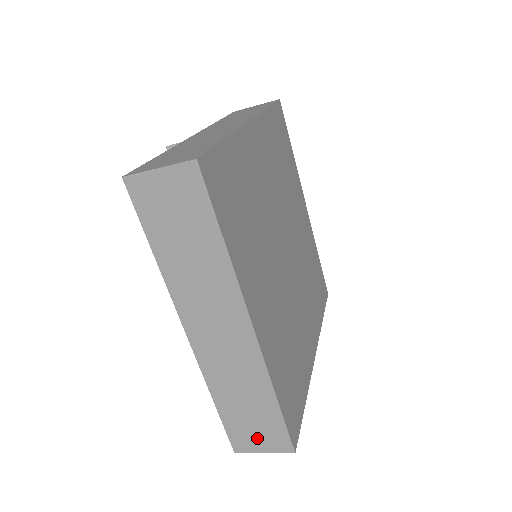
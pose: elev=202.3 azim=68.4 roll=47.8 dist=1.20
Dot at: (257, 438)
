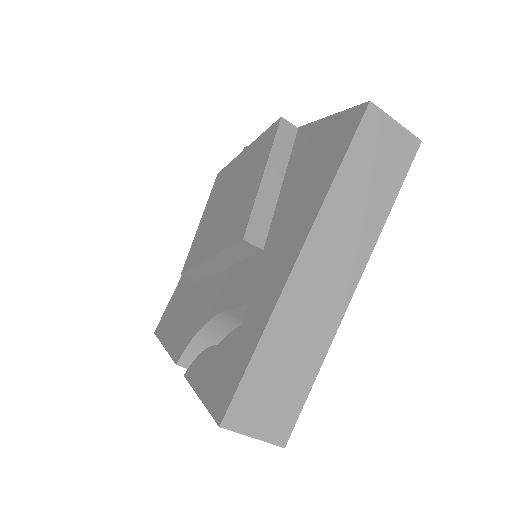
Dot at: (262, 414)
